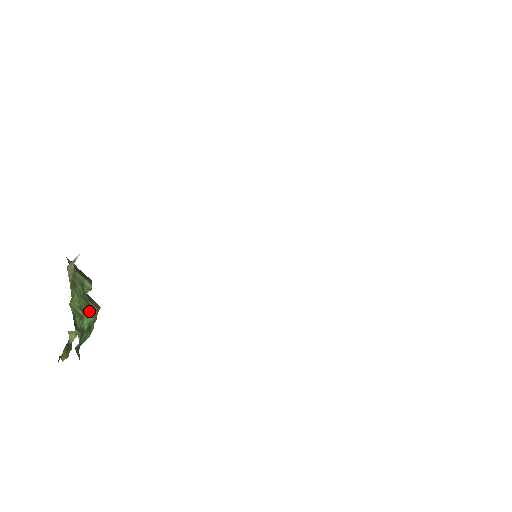
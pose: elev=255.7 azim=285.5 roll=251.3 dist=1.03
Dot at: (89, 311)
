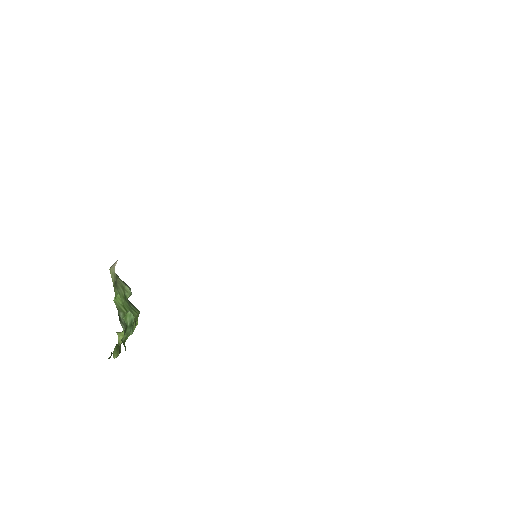
Dot at: (130, 311)
